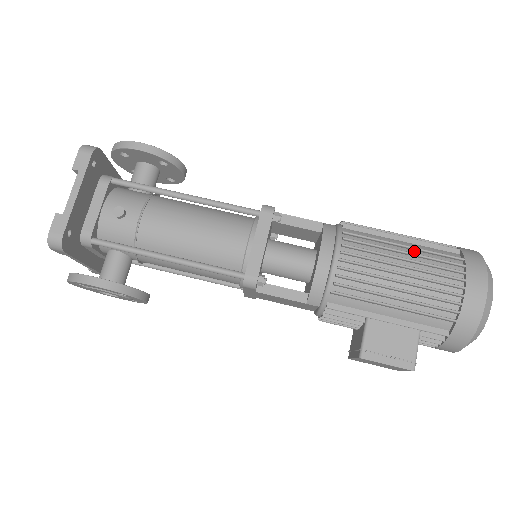
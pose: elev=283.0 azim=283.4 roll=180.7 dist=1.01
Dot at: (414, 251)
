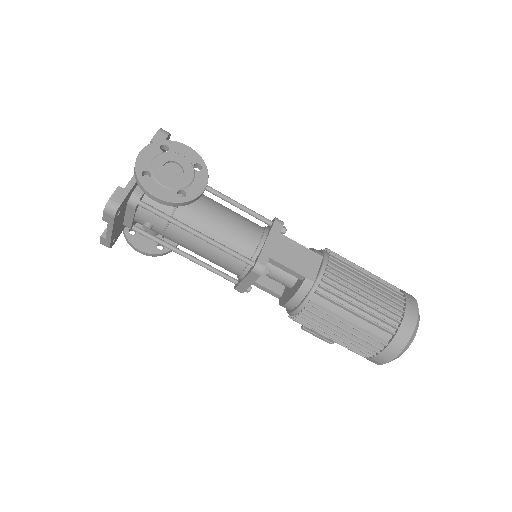
Dot at: (355, 328)
